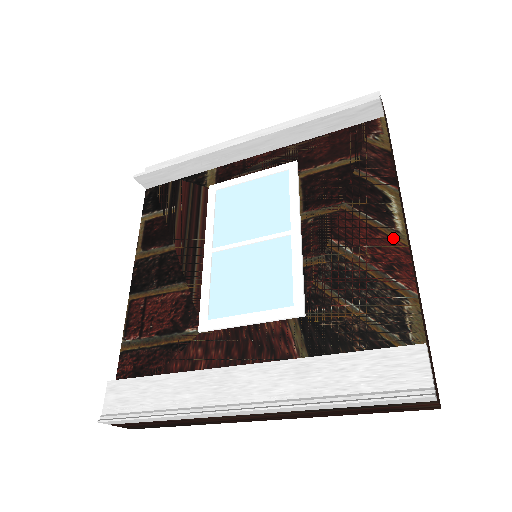
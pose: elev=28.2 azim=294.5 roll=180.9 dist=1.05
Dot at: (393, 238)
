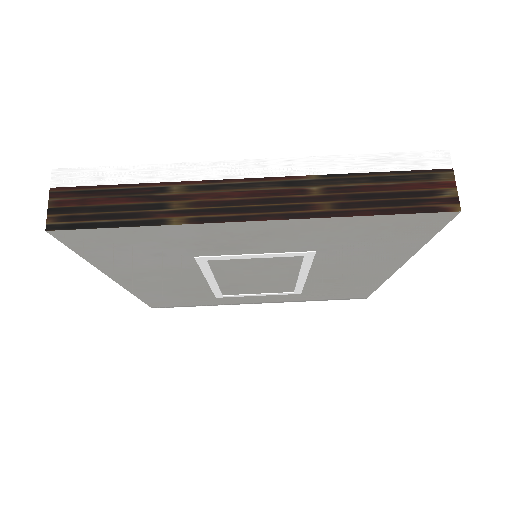
Dot at: occluded
